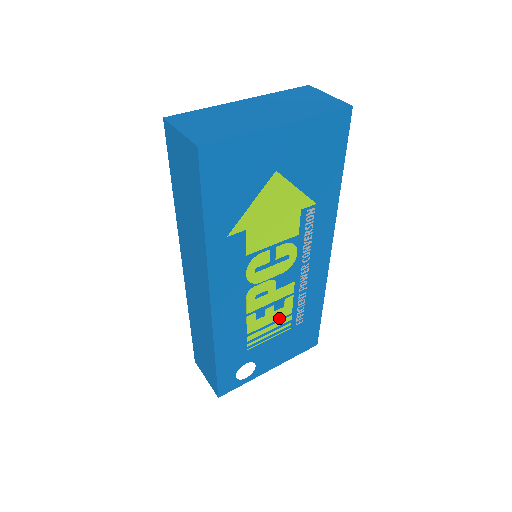
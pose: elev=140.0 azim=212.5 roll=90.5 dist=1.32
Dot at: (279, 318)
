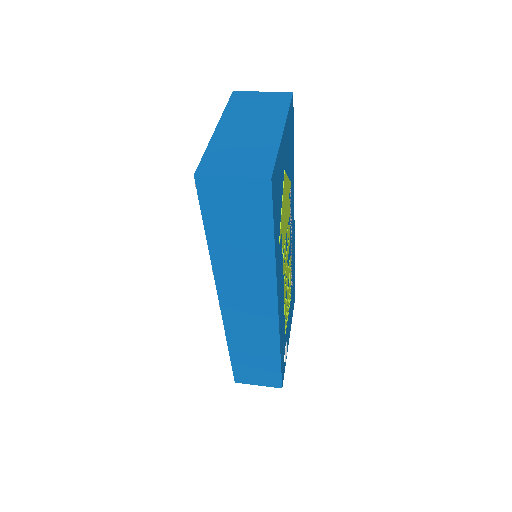
Dot at: (289, 293)
